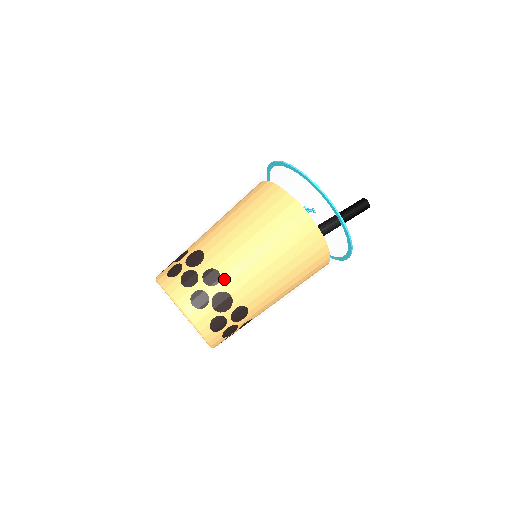
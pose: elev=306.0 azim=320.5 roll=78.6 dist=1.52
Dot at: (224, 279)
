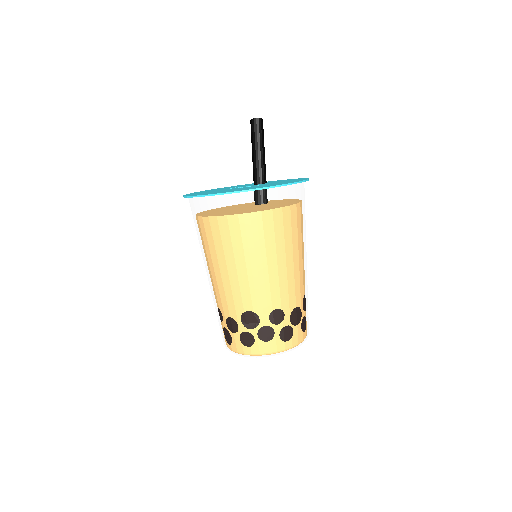
Dot at: (286, 308)
